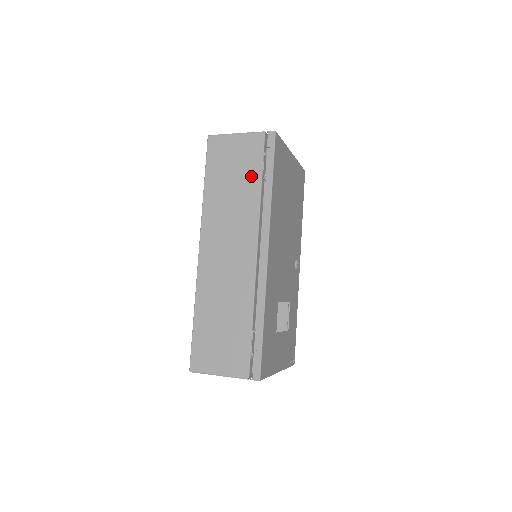
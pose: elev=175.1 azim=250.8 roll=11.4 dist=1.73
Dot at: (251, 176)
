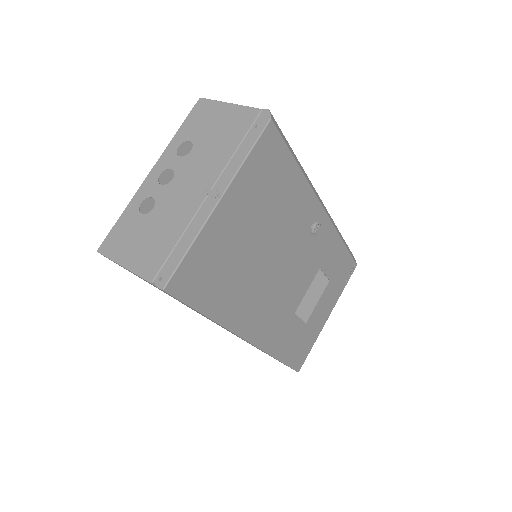
Dot at: occluded
